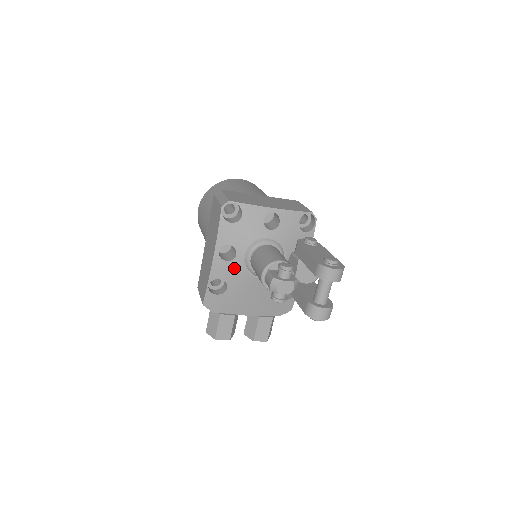
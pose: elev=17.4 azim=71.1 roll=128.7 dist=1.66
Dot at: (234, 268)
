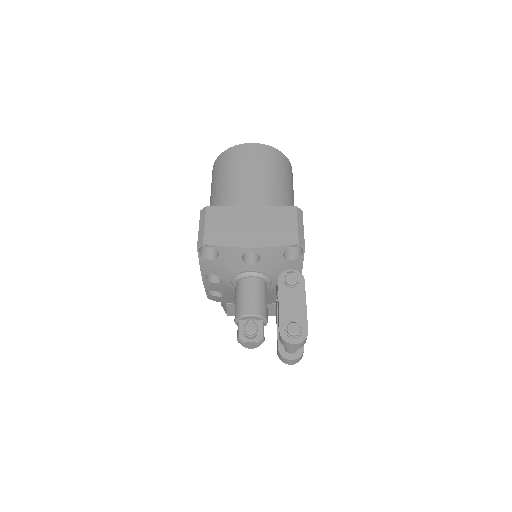
Dot at: (224, 287)
